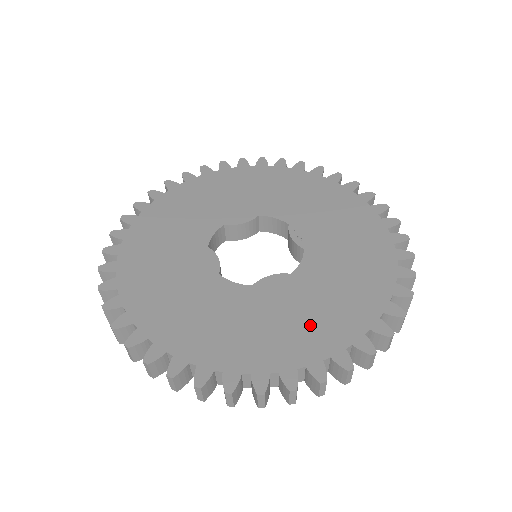
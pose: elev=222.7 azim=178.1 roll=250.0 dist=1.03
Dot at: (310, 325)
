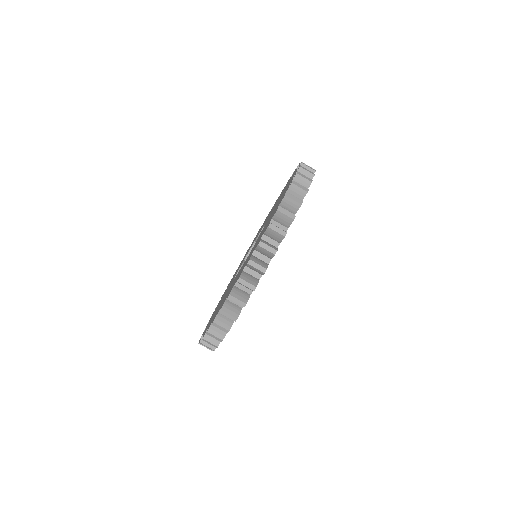
Dot at: occluded
